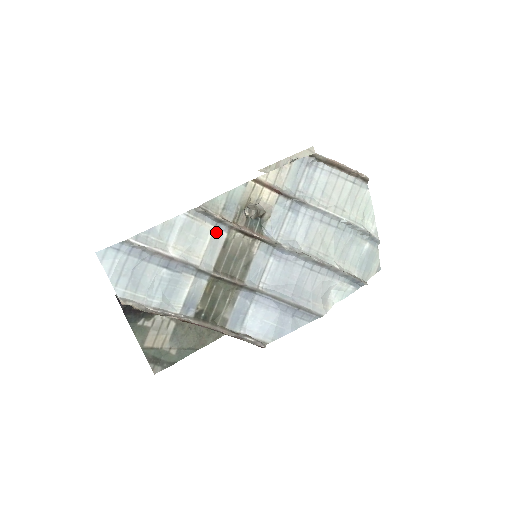
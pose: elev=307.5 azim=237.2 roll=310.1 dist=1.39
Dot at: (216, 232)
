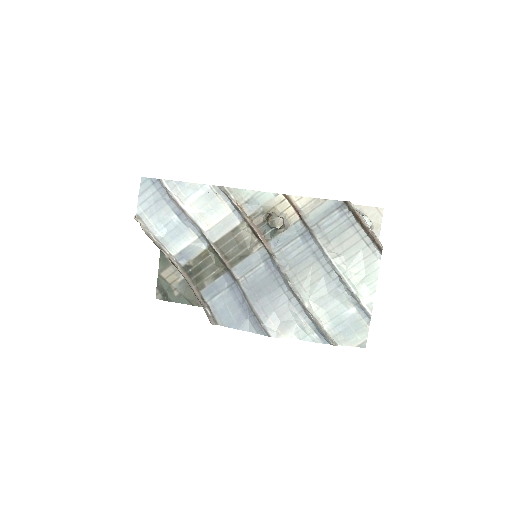
Dot at: (232, 216)
